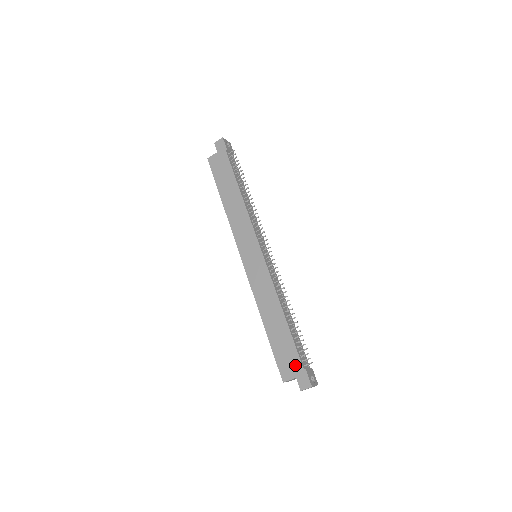
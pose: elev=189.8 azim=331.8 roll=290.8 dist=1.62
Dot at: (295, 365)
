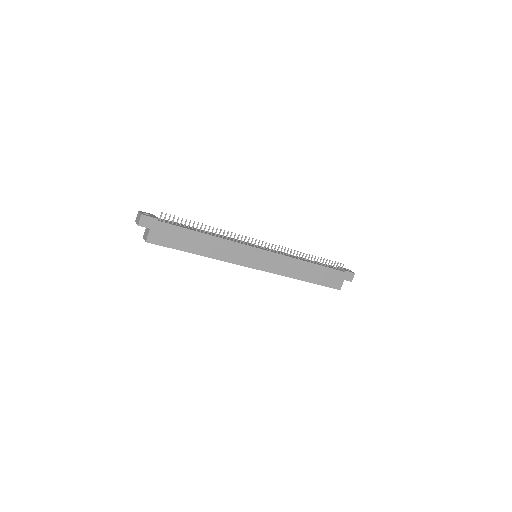
Dot at: (339, 276)
